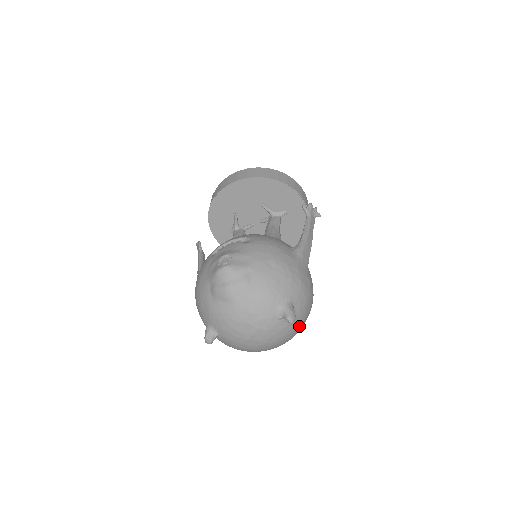
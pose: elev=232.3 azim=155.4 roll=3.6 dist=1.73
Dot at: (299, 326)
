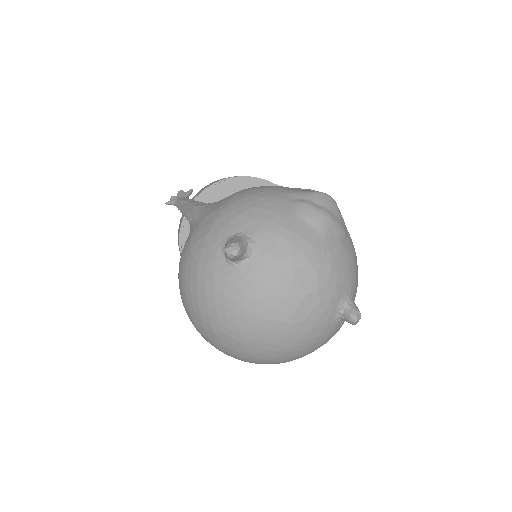
Dot at: (315, 348)
